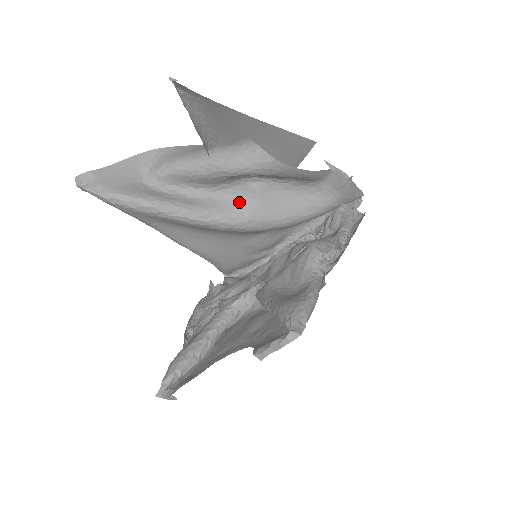
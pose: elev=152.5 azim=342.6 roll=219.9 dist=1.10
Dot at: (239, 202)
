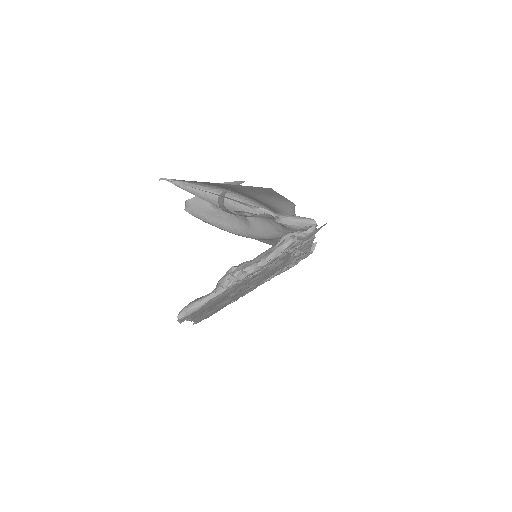
Dot at: (244, 222)
